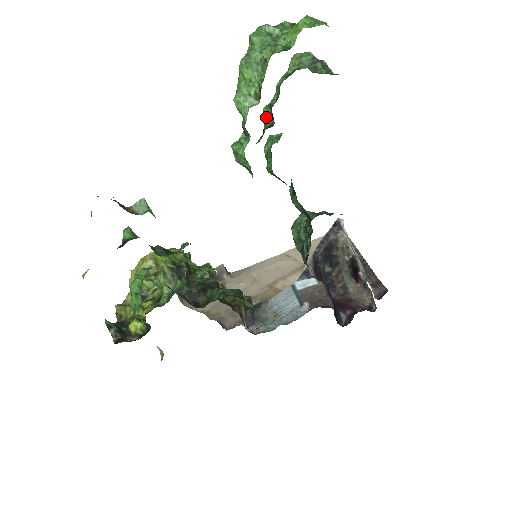
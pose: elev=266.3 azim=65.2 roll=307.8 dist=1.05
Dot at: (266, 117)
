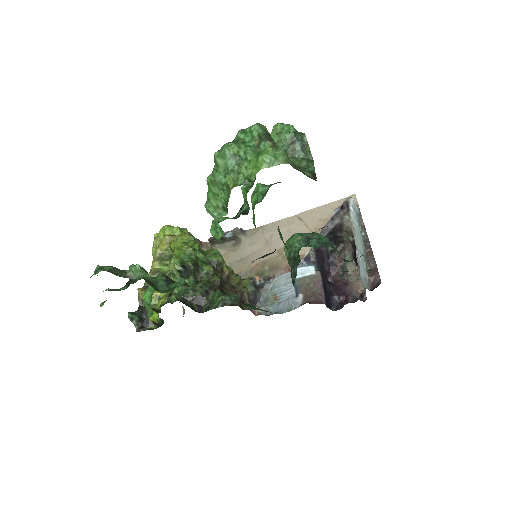
Dot at: (244, 197)
